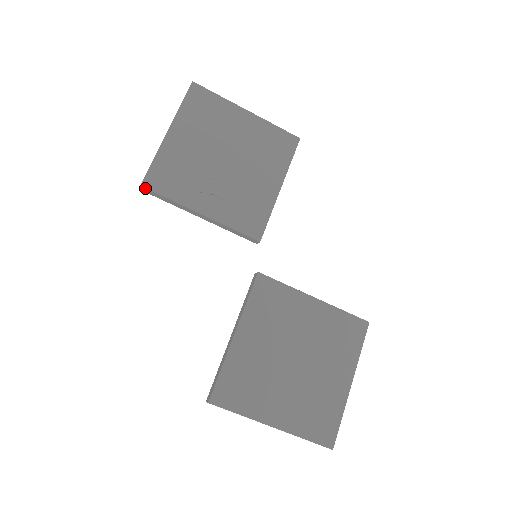
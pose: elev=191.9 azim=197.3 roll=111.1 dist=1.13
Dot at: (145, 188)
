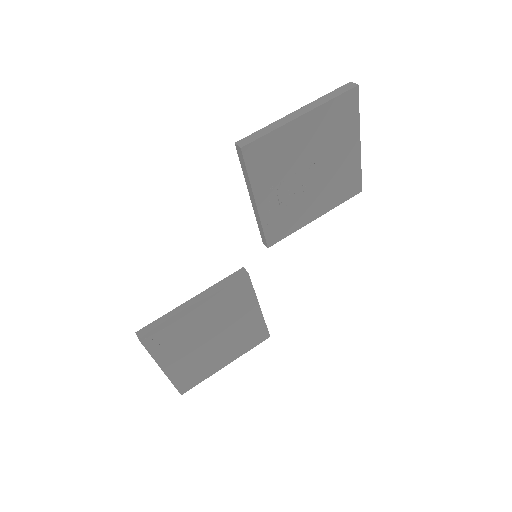
Dot at: (242, 152)
